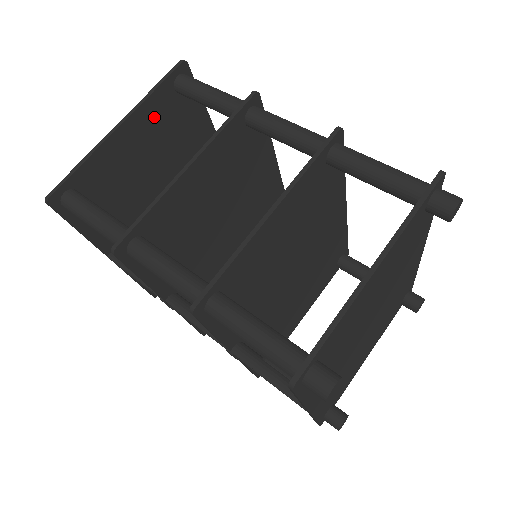
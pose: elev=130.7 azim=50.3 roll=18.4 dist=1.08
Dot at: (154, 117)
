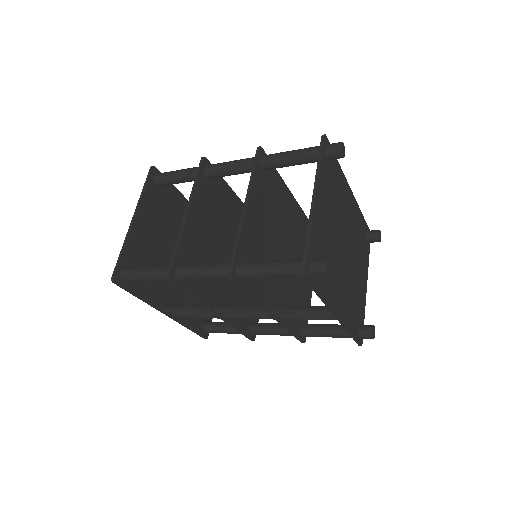
Dot at: (151, 207)
